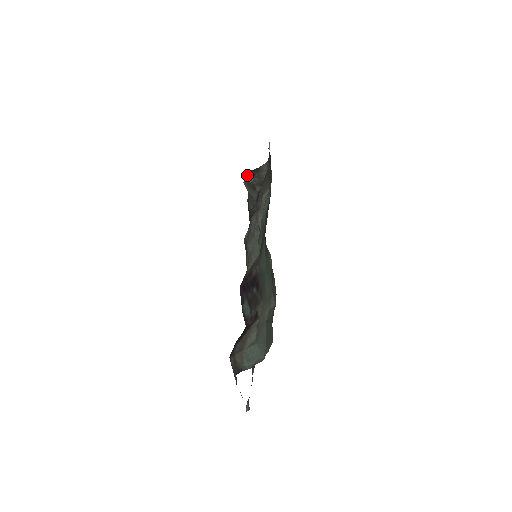
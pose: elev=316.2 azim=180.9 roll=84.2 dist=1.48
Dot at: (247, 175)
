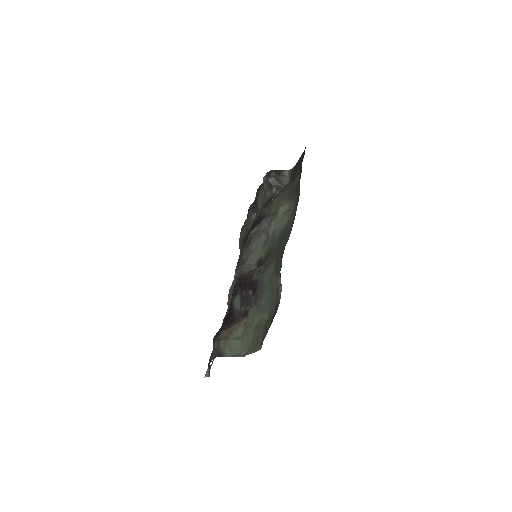
Dot at: (268, 172)
